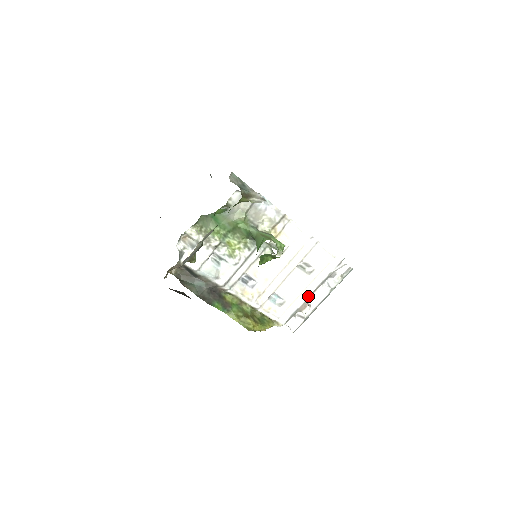
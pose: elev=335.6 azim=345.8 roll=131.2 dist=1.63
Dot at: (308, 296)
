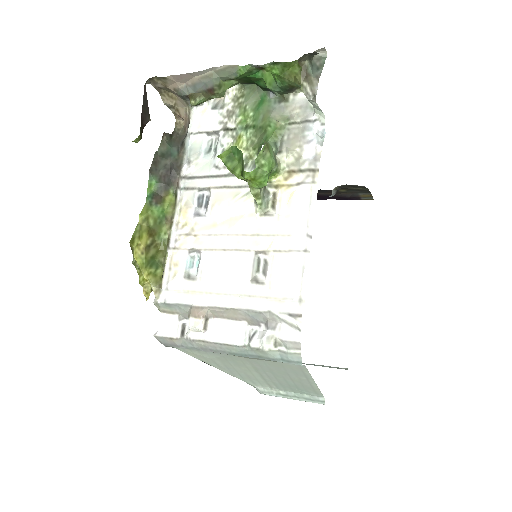
Dot at: (218, 306)
